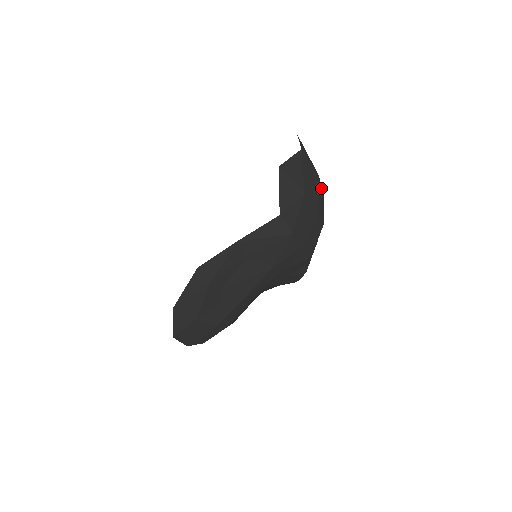
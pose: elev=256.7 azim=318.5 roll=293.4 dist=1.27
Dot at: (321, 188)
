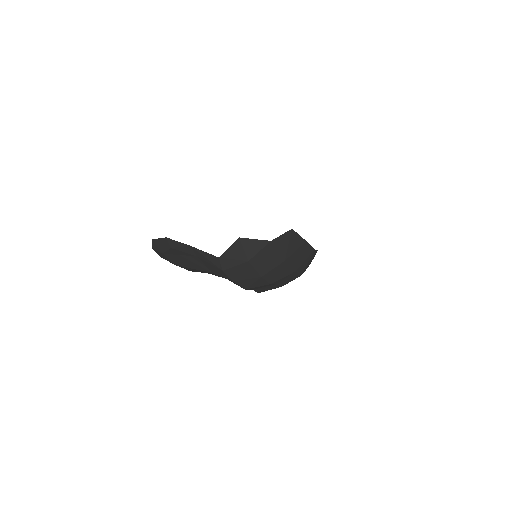
Dot at: (288, 267)
